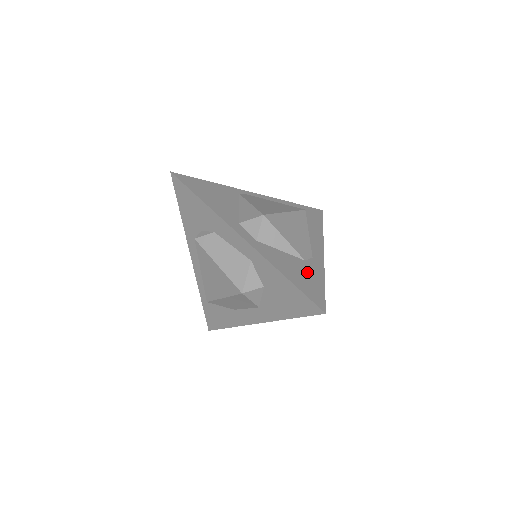
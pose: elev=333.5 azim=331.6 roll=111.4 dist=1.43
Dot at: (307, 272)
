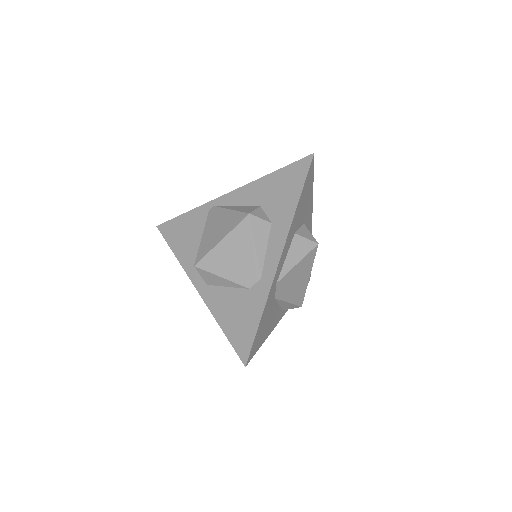
Dot at: (246, 309)
